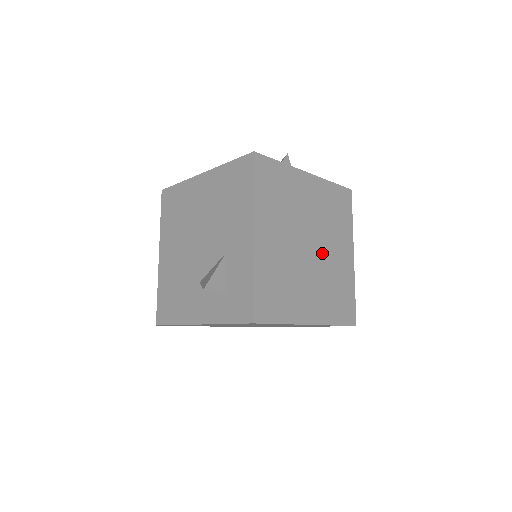
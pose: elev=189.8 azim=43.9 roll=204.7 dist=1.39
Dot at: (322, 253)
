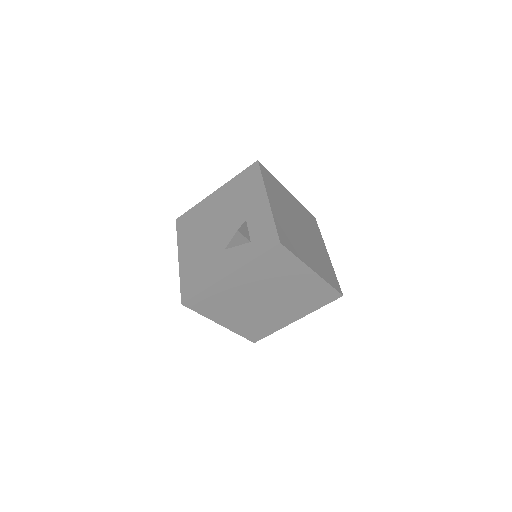
Dot at: (309, 237)
